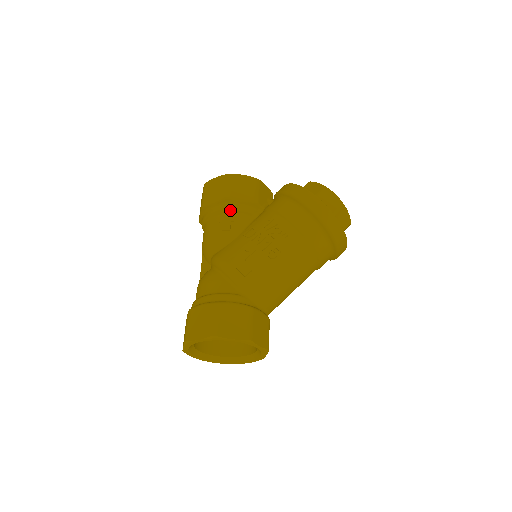
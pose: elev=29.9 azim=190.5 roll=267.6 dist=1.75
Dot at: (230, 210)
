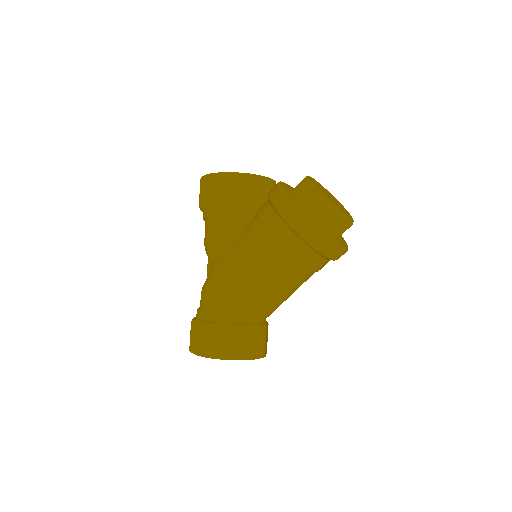
Dot at: (222, 217)
